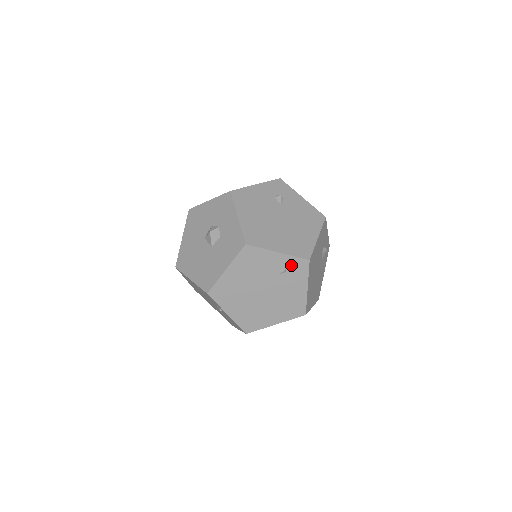
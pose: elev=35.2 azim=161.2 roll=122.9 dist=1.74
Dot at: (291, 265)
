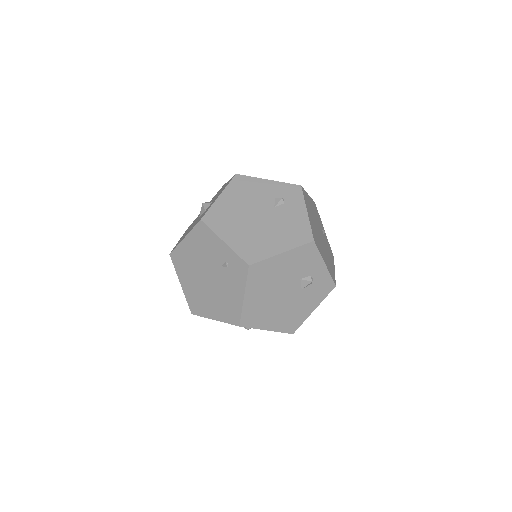
Dot at: (233, 262)
